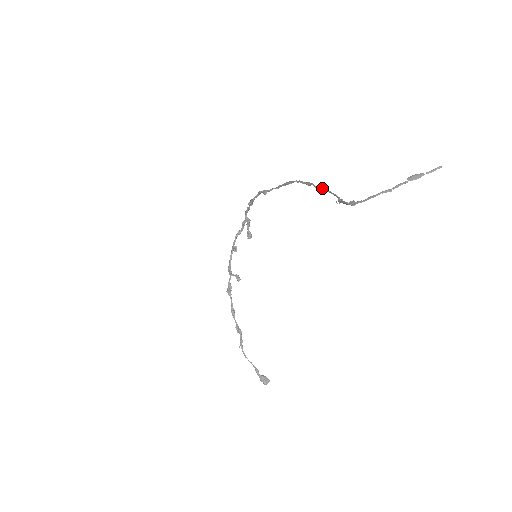
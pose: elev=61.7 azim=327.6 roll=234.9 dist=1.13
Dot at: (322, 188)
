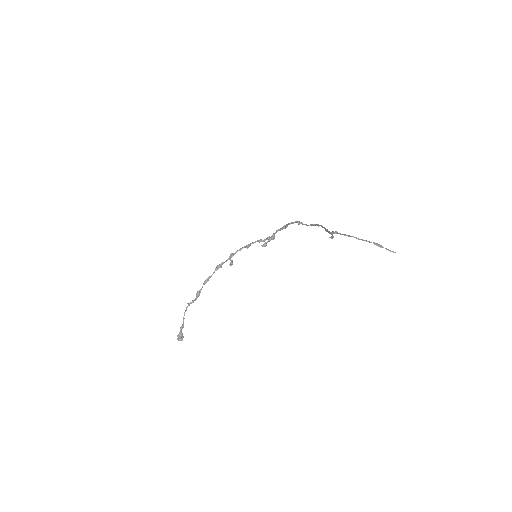
Dot at: occluded
